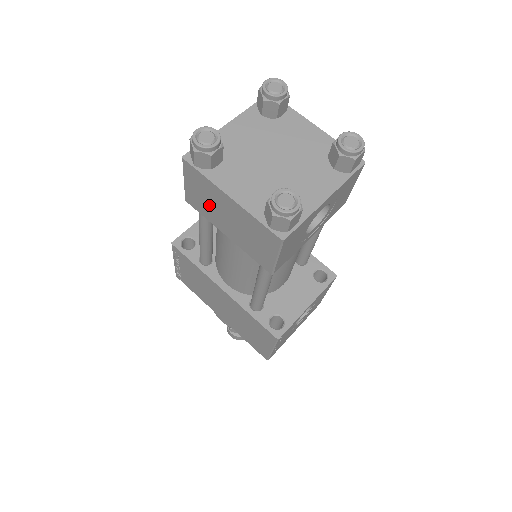
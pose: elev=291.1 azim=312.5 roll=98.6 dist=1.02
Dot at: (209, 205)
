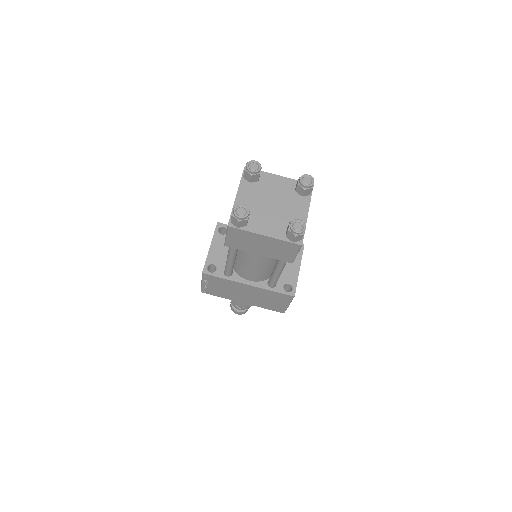
Dot at: (246, 243)
